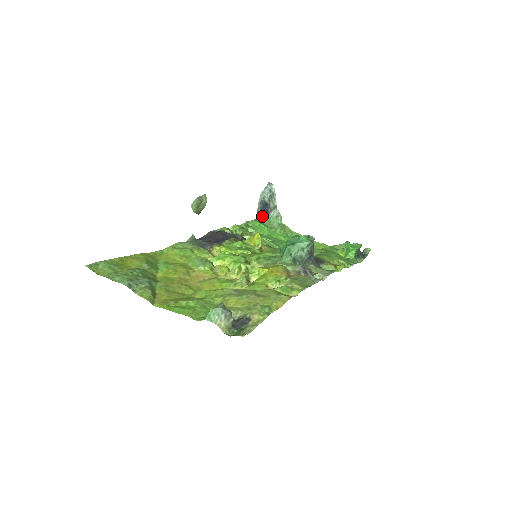
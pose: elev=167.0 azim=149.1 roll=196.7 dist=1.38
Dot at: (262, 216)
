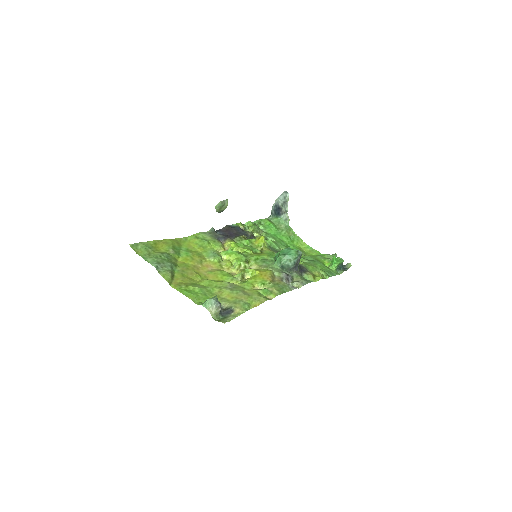
Dot at: (274, 216)
